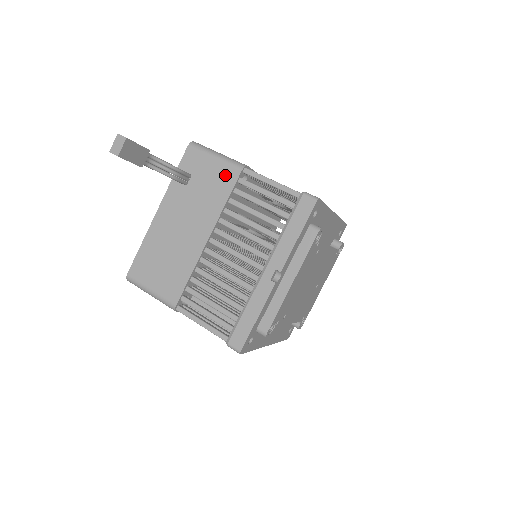
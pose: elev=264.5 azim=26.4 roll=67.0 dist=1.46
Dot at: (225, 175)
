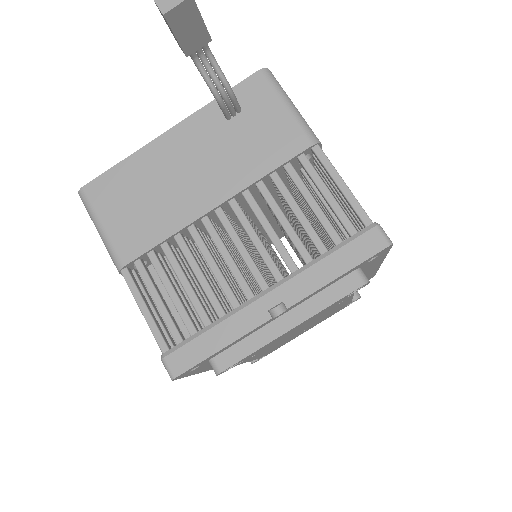
Dot at: (286, 138)
